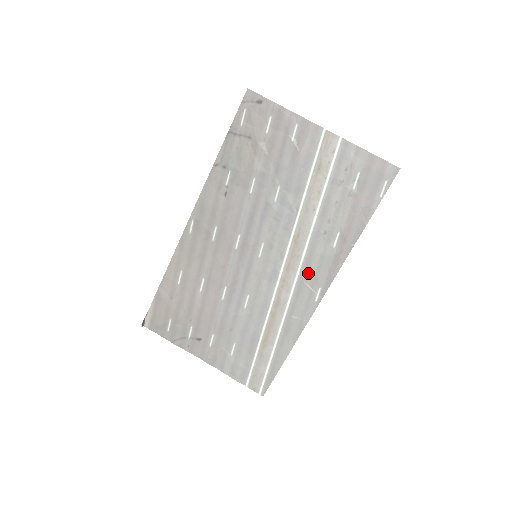
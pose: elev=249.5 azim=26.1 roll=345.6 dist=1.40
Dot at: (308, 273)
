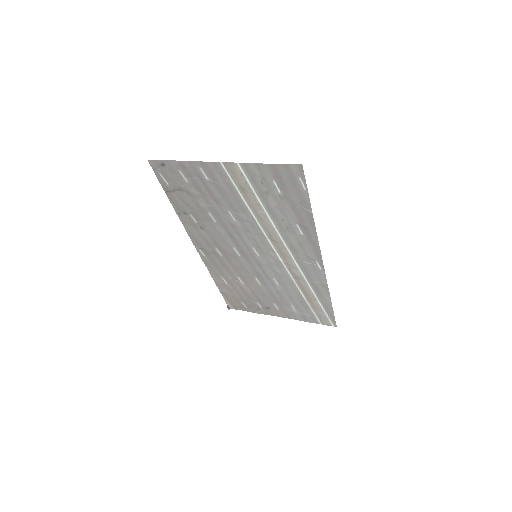
Dot at: (299, 255)
